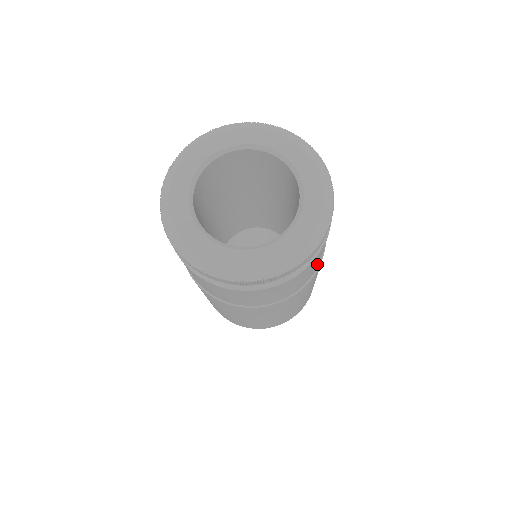
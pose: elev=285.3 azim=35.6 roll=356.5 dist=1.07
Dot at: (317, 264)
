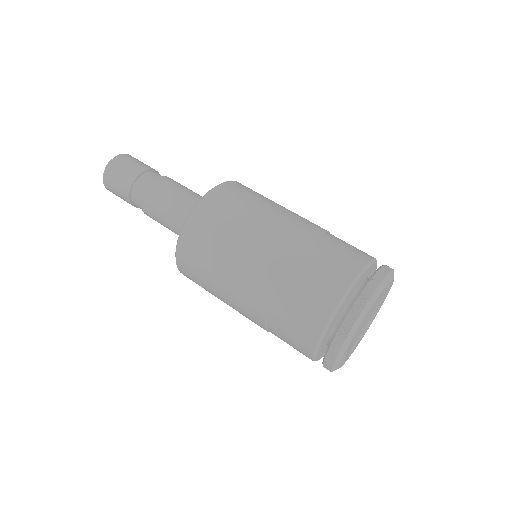
Dot at: occluded
